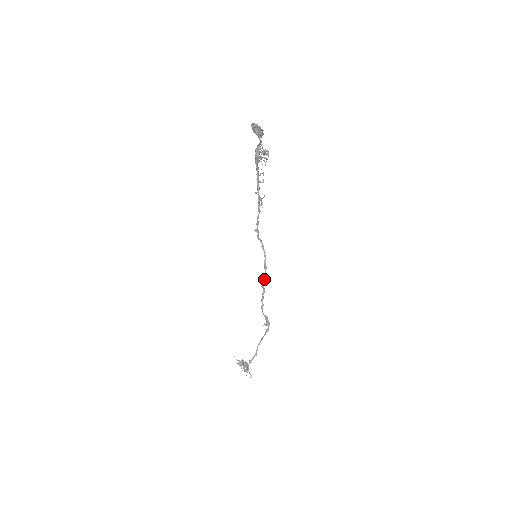
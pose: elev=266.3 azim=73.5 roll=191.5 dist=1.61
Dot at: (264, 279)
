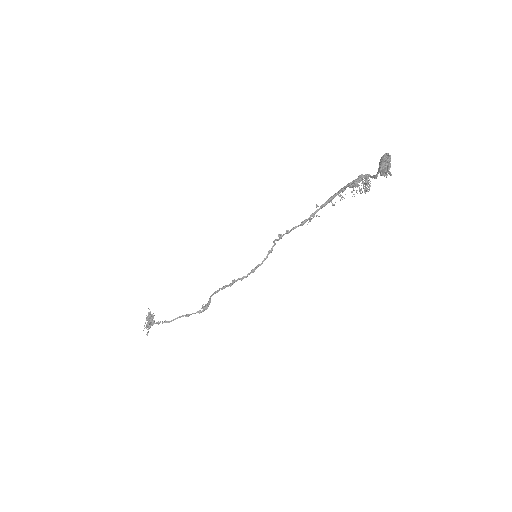
Dot at: (242, 278)
